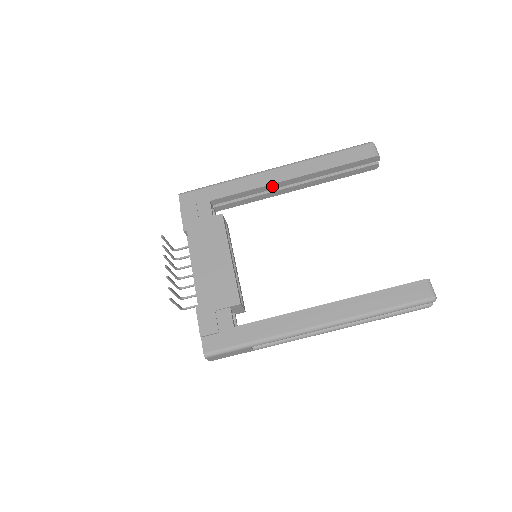
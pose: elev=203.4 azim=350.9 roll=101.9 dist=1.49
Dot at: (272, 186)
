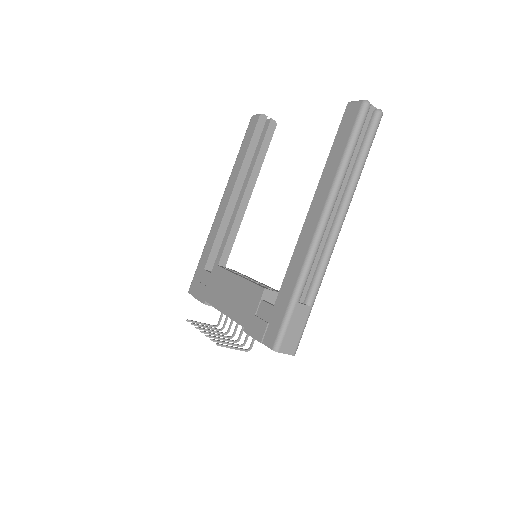
Dot at: (228, 213)
